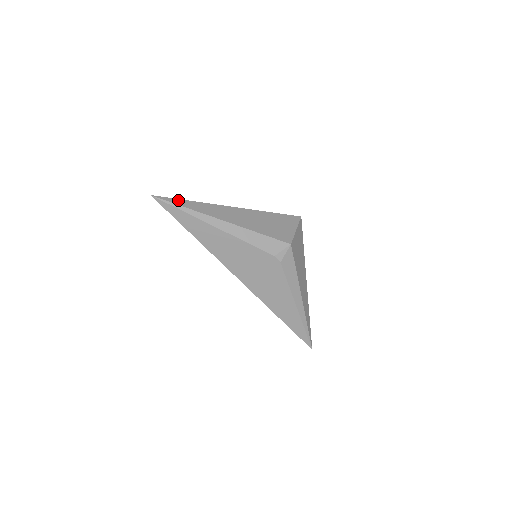
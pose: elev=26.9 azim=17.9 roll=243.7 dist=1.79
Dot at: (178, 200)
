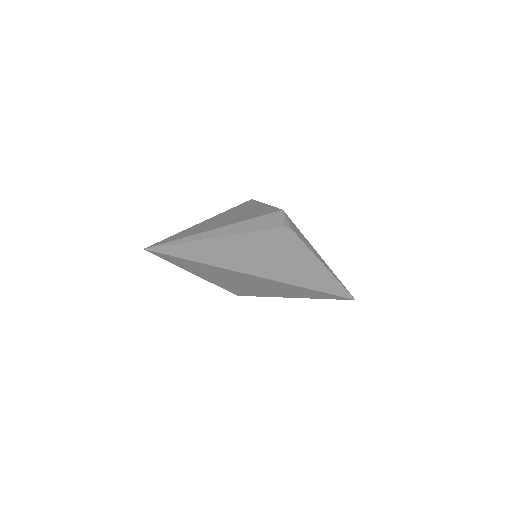
Dot at: (169, 238)
